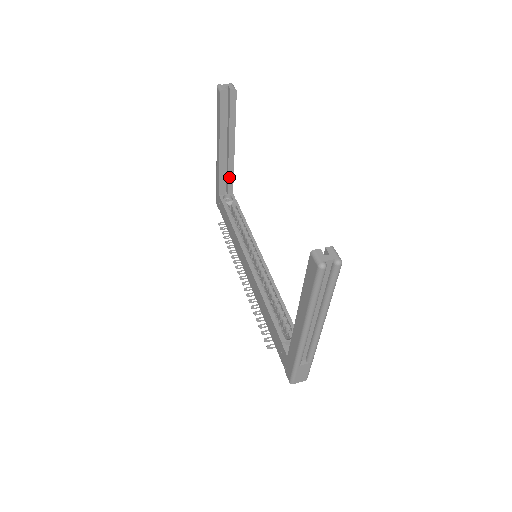
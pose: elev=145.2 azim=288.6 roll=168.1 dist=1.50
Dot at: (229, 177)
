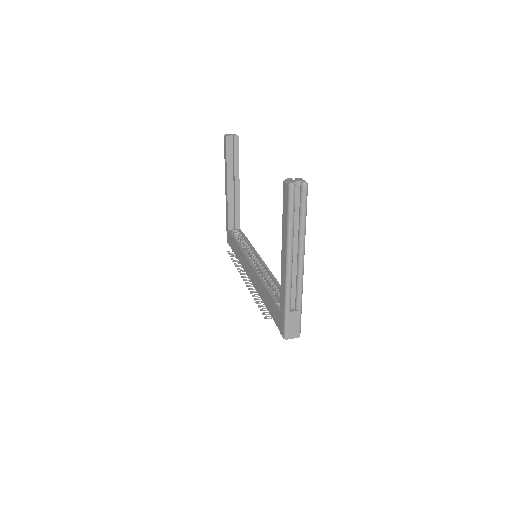
Dot at: (236, 213)
